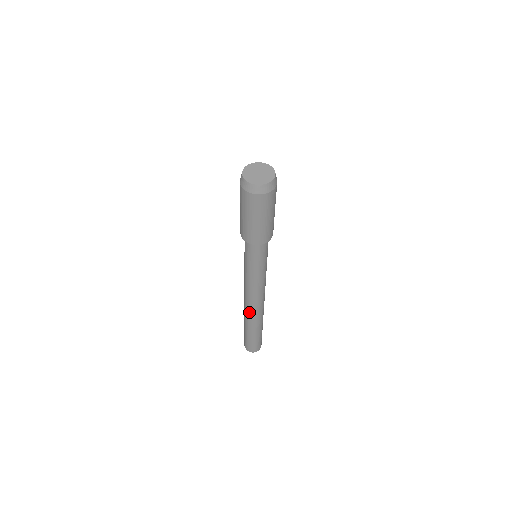
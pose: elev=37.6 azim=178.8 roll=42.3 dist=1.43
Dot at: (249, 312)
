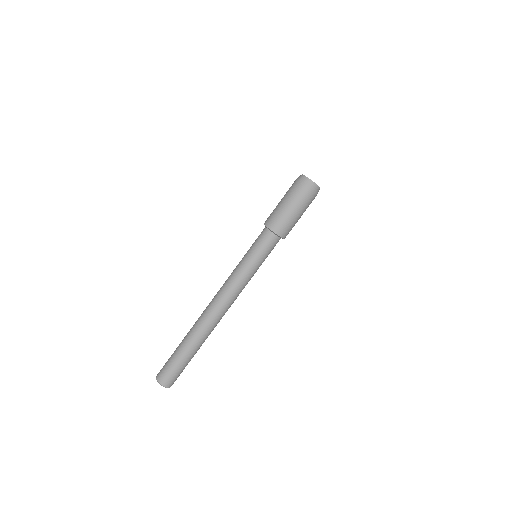
Dot at: (204, 314)
